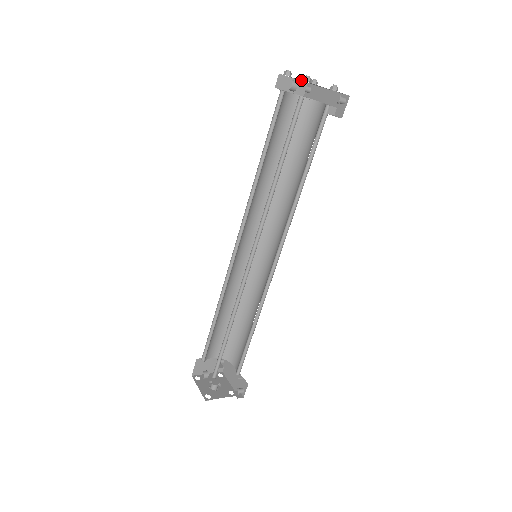
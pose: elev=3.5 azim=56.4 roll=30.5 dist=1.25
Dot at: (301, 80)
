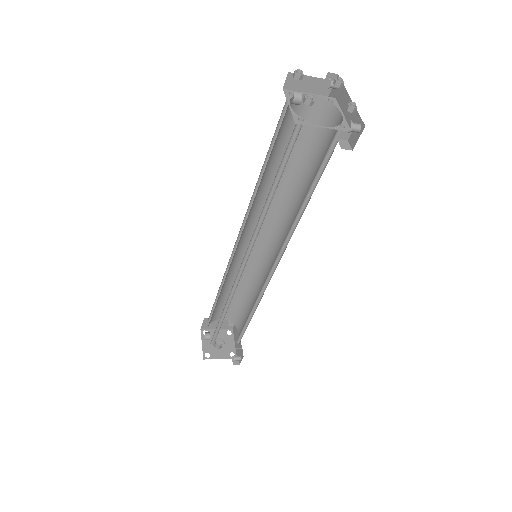
Dot at: occluded
